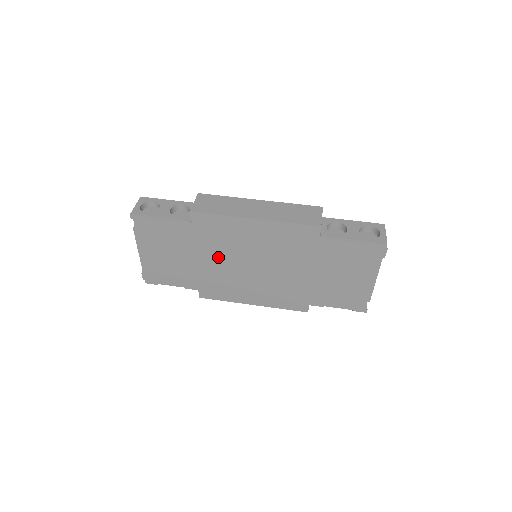
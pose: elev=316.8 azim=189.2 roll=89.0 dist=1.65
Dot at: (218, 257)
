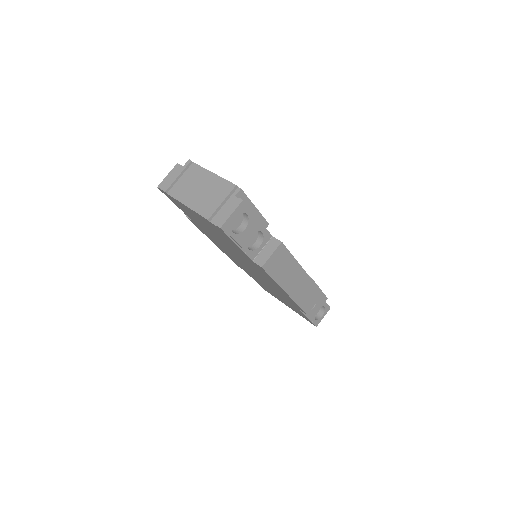
Dot at: occluded
